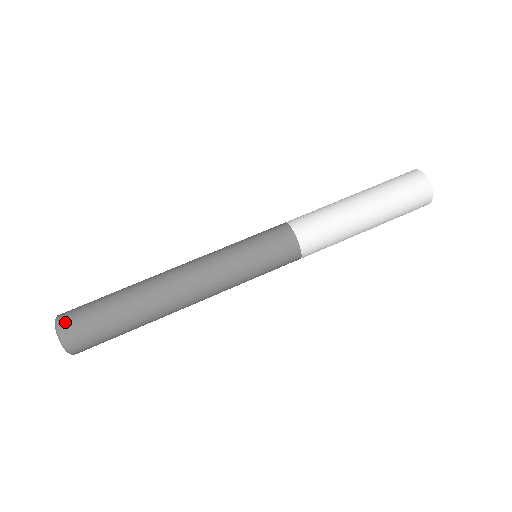
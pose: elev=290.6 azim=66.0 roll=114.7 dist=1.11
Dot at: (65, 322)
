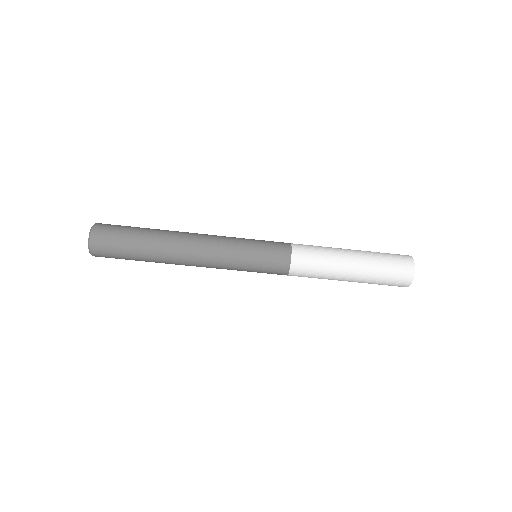
Dot at: (97, 246)
